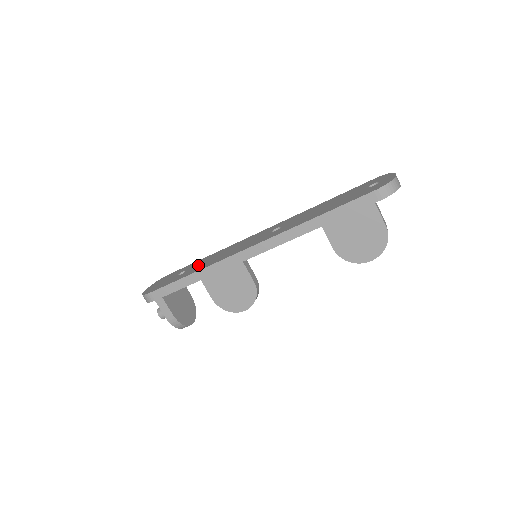
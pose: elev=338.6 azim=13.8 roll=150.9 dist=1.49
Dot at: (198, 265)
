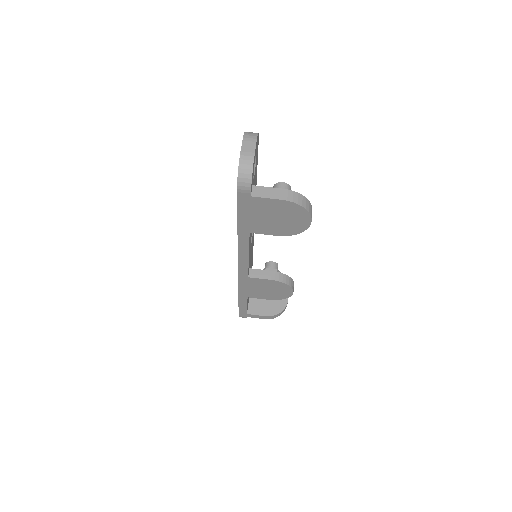
Dot at: occluded
